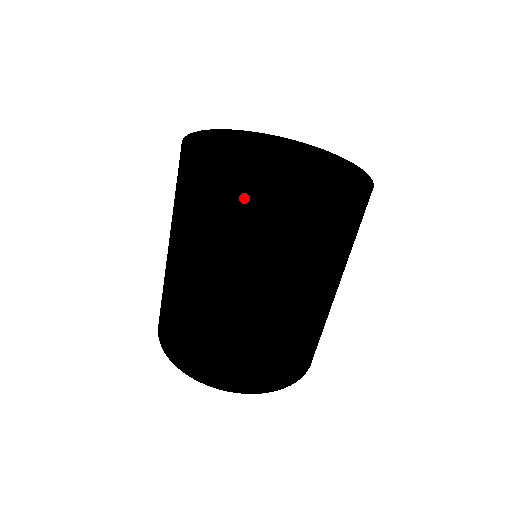
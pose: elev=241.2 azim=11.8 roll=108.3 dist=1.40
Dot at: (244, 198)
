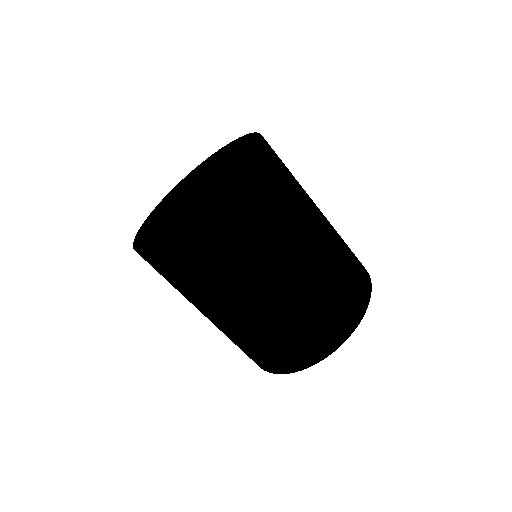
Dot at: (202, 230)
